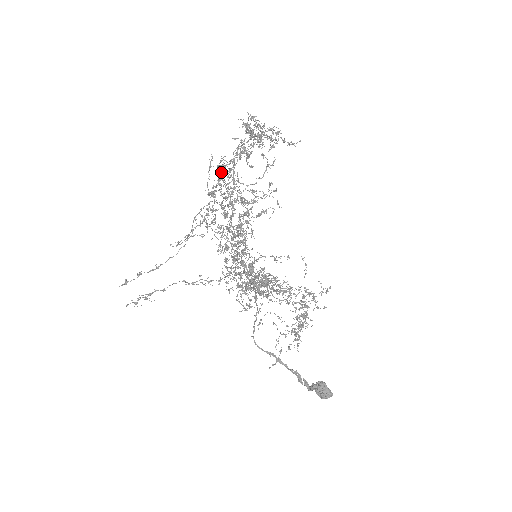
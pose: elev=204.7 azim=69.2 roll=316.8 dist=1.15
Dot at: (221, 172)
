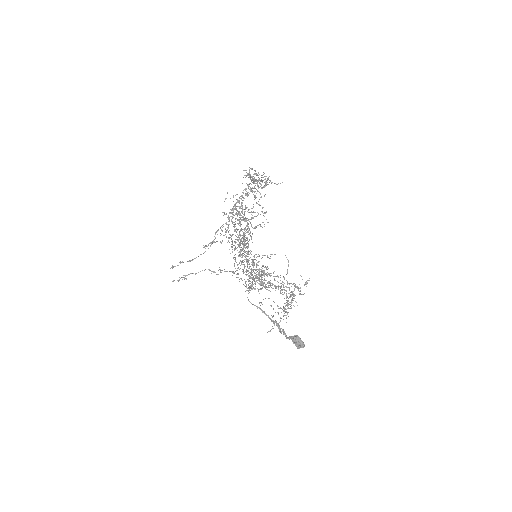
Dot at: occluded
